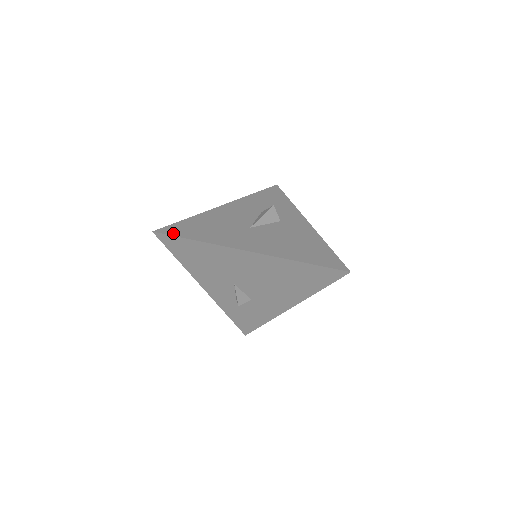
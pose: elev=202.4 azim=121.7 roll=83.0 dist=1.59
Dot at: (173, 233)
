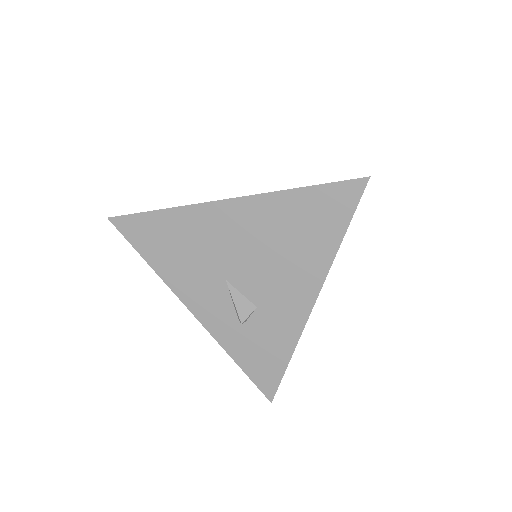
Dot at: (133, 214)
